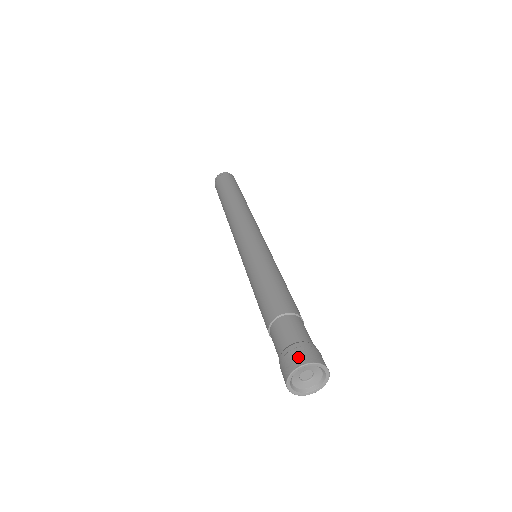
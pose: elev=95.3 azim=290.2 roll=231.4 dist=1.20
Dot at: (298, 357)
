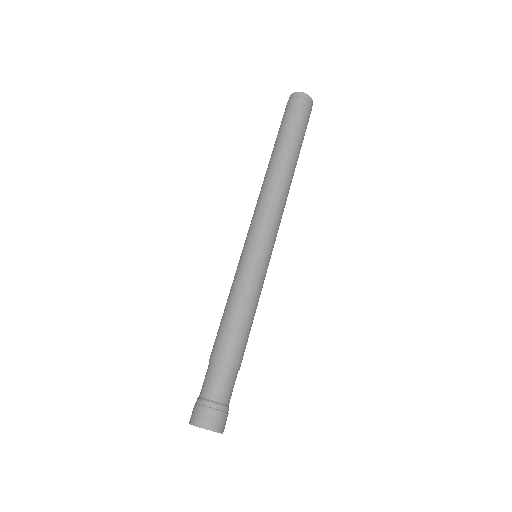
Dot at: (206, 418)
